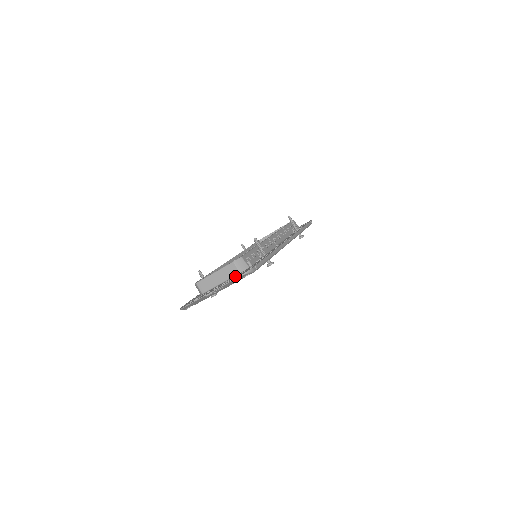
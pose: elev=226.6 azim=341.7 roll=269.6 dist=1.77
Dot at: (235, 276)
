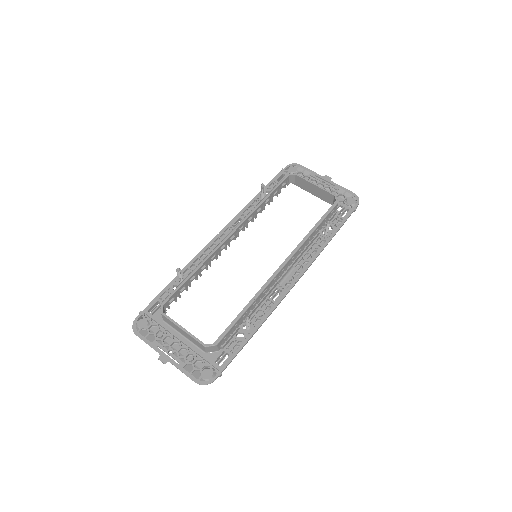
Dot at: (199, 355)
